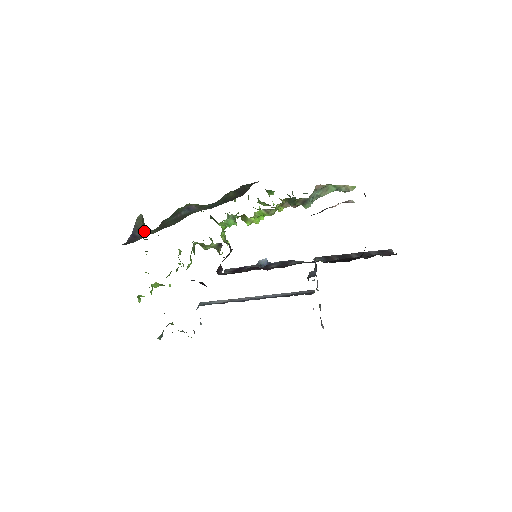
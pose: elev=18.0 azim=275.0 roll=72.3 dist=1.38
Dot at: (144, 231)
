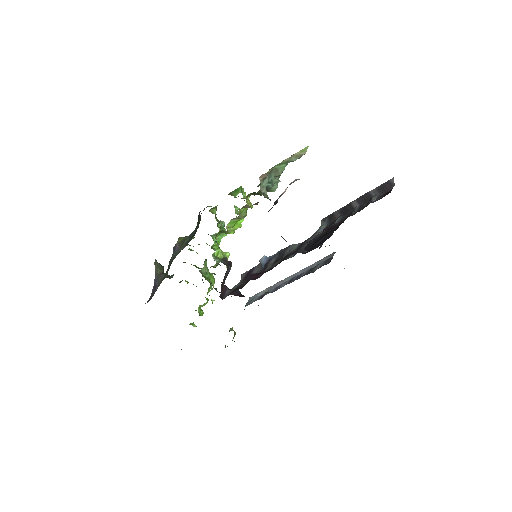
Dot at: (160, 279)
